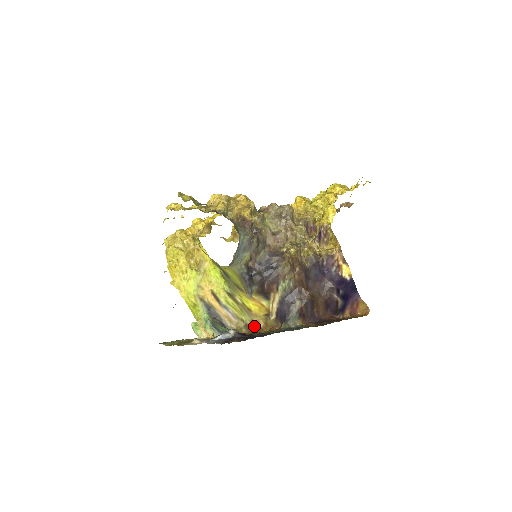
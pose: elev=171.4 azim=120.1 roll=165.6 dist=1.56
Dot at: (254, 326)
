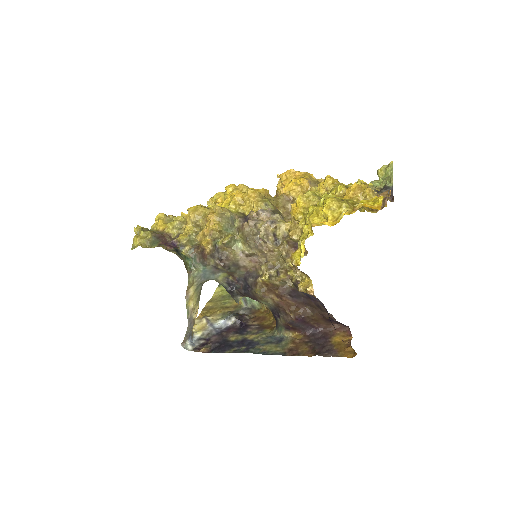
Dot at: occluded
